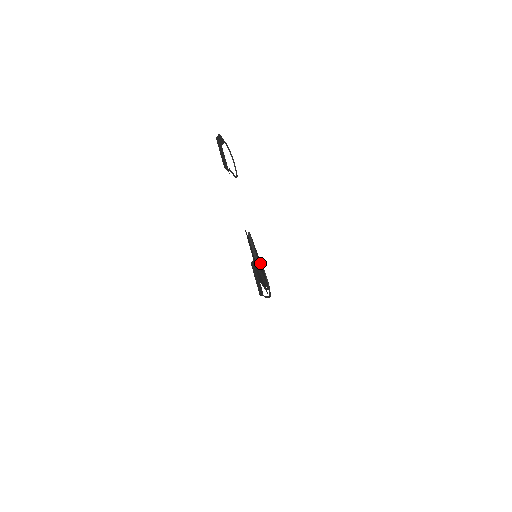
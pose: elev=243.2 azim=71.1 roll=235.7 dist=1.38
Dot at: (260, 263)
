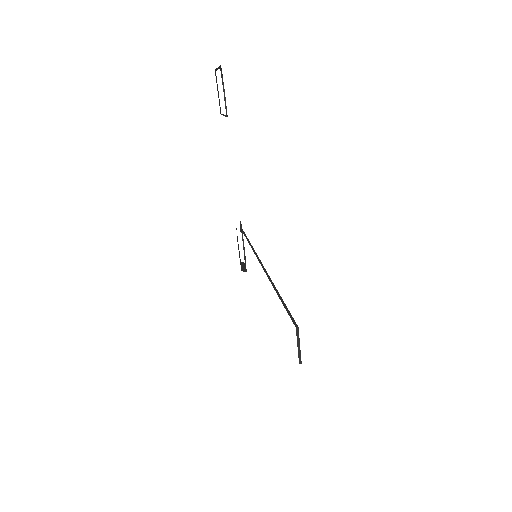
Dot at: occluded
